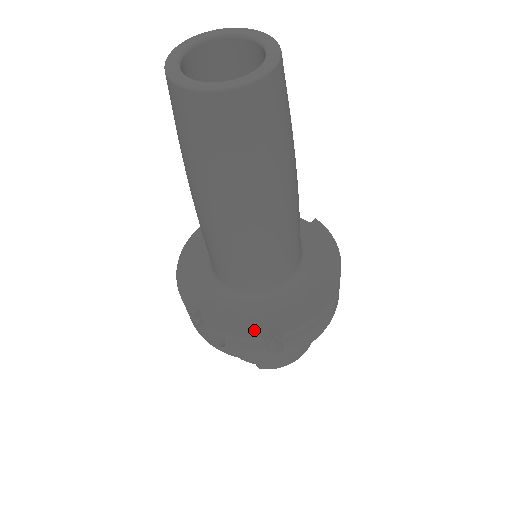
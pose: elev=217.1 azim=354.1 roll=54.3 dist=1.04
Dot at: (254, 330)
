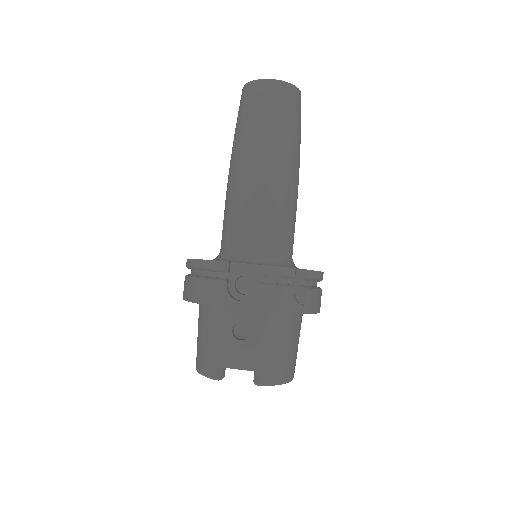
Dot at: occluded
